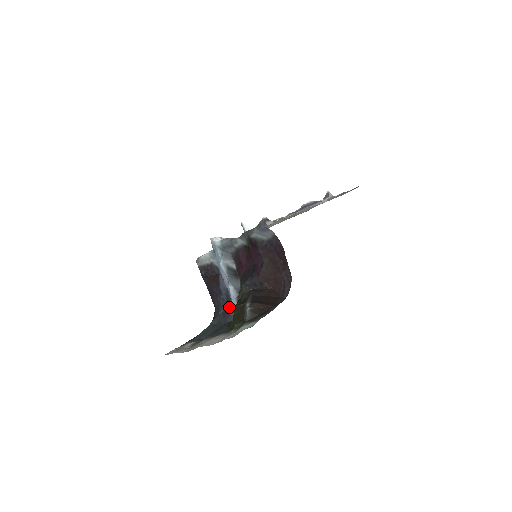
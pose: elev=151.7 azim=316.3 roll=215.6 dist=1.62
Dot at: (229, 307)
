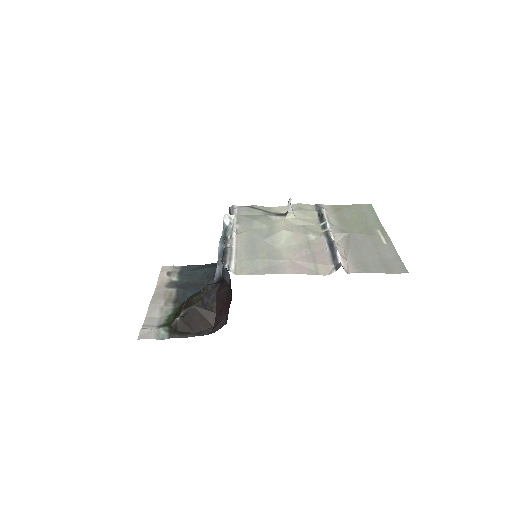
Dot at: occluded
